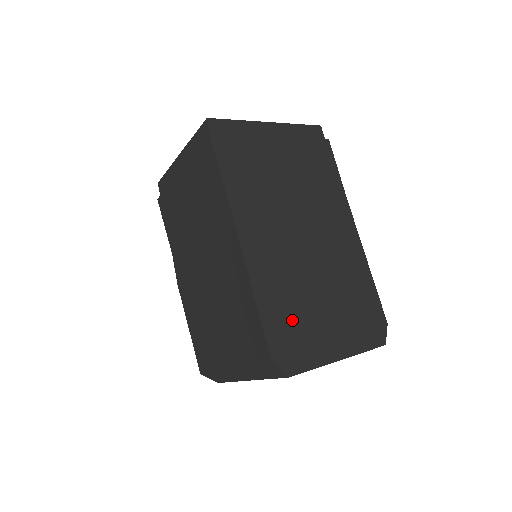
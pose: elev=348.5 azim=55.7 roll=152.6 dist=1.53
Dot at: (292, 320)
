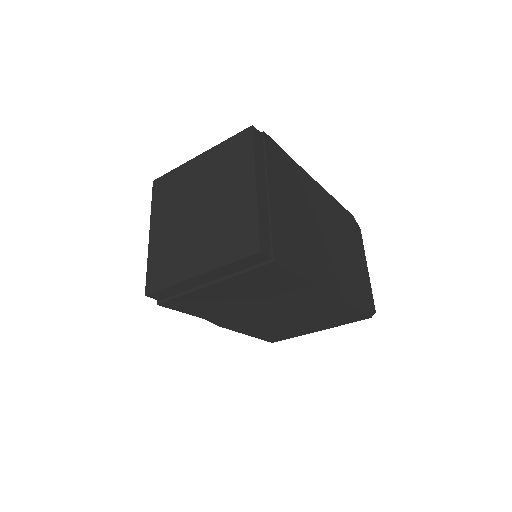
Dot at: (358, 287)
